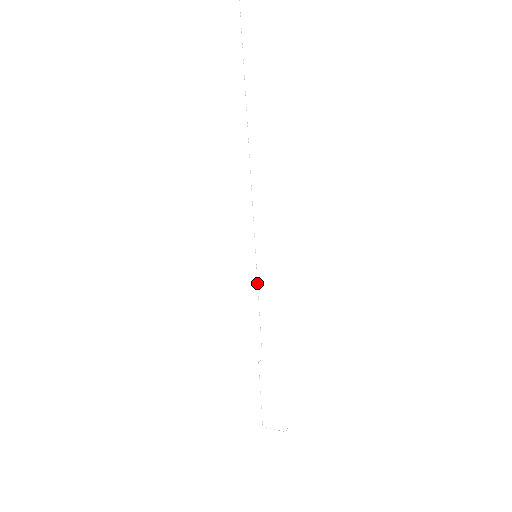
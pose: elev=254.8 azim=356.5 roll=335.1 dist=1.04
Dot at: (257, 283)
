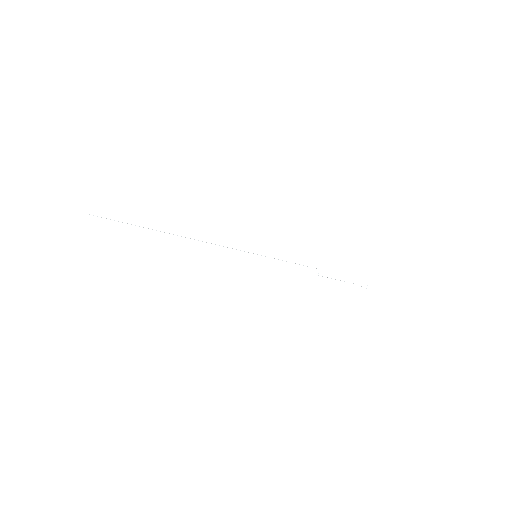
Dot at: occluded
